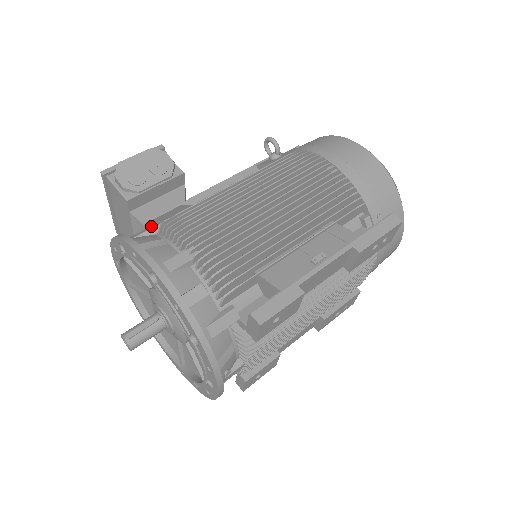
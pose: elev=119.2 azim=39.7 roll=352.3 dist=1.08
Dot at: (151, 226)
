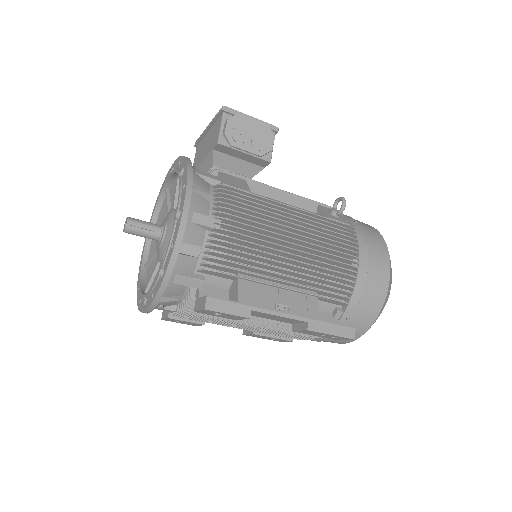
Dot at: (214, 176)
